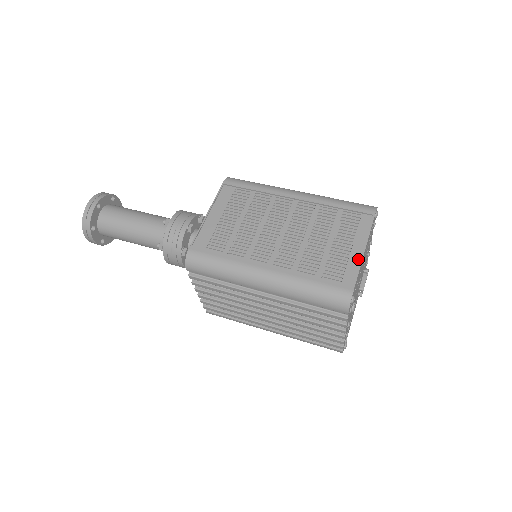
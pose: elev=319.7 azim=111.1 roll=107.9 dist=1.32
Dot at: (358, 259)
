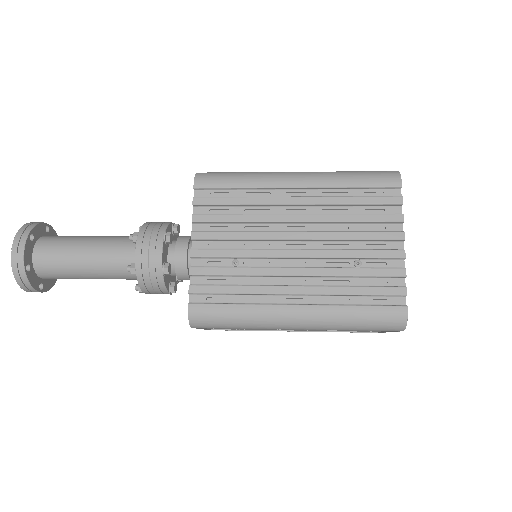
Dot at: occluded
